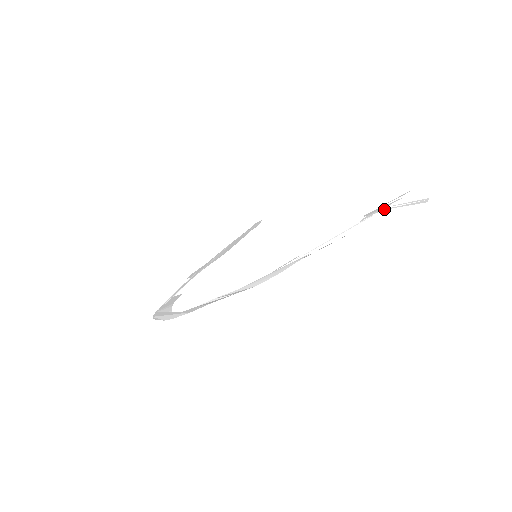
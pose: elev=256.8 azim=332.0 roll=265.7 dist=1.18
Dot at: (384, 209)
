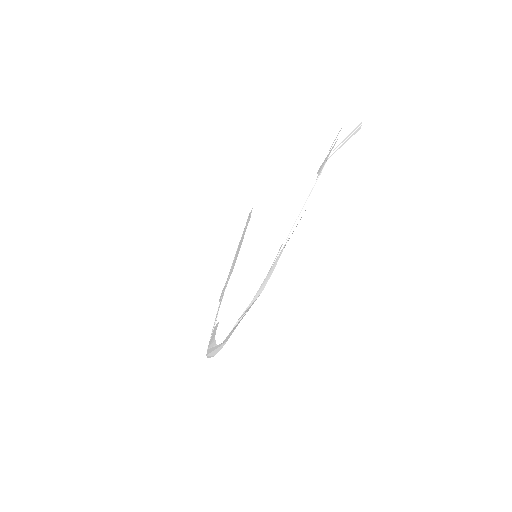
Dot at: (330, 156)
